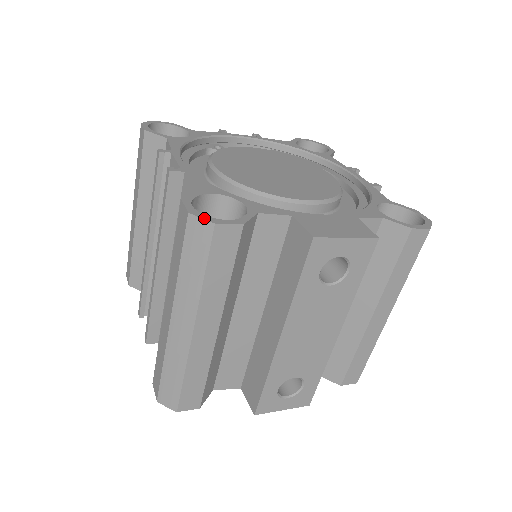
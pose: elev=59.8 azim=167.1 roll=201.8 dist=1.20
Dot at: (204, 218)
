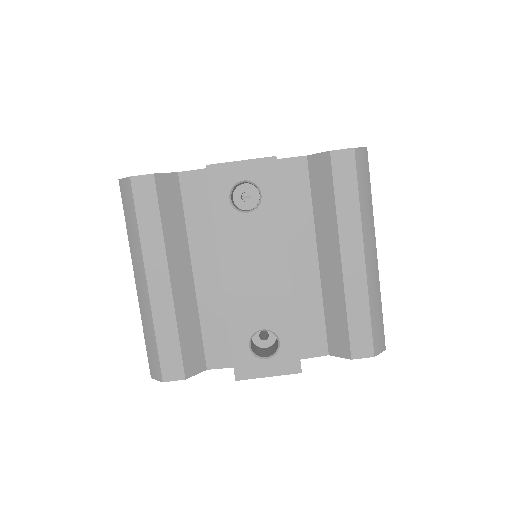
Dot at: (126, 178)
